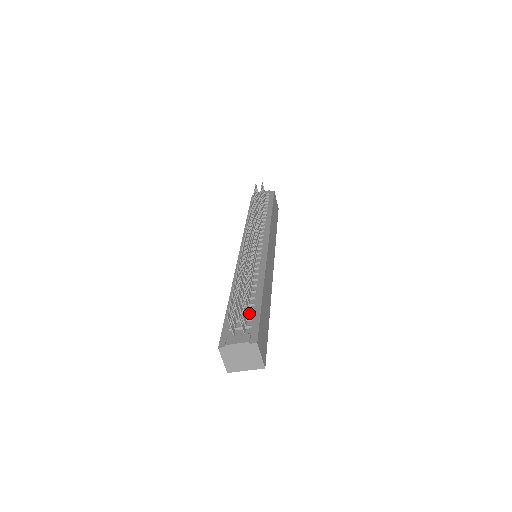
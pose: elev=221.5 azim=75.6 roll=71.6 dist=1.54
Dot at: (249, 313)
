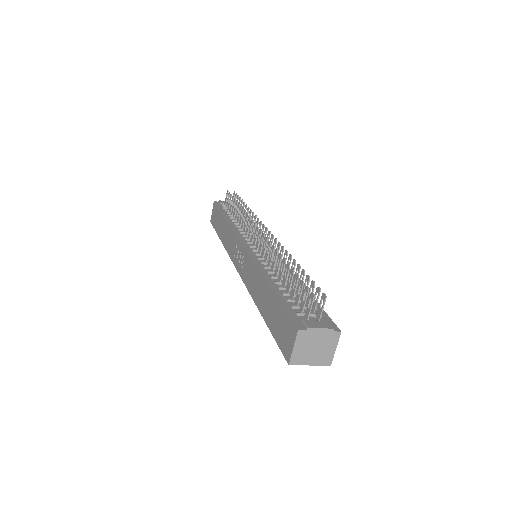
Dot at: (307, 303)
